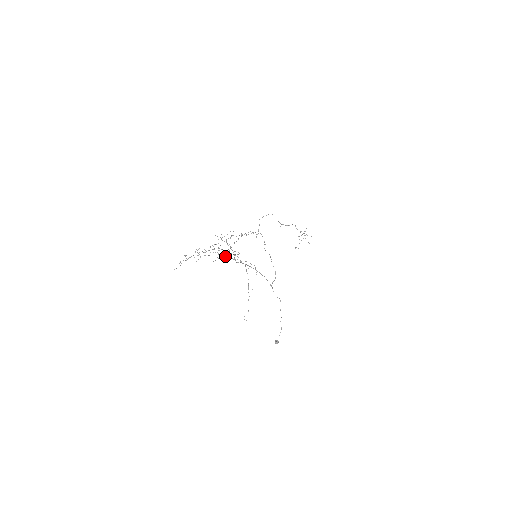
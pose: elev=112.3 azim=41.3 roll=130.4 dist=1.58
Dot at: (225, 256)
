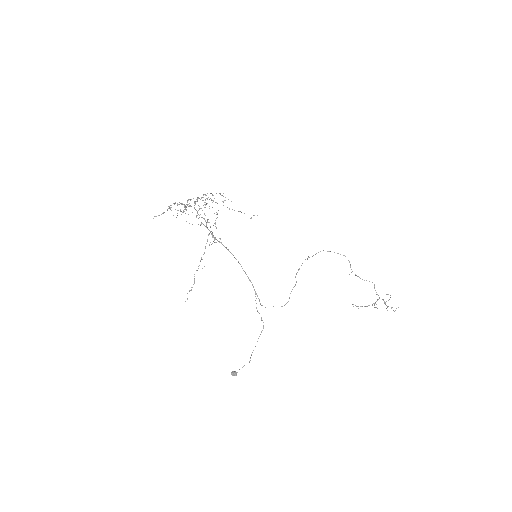
Dot at: (201, 222)
